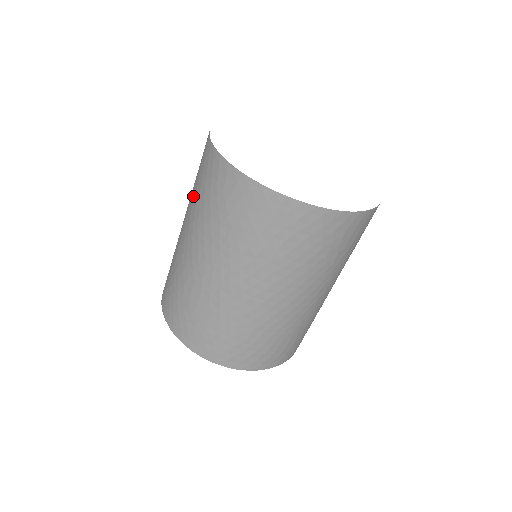
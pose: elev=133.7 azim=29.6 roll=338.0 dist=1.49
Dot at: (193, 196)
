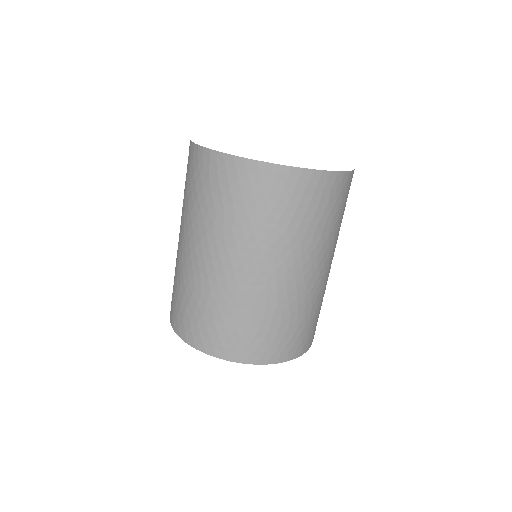
Dot at: (218, 218)
